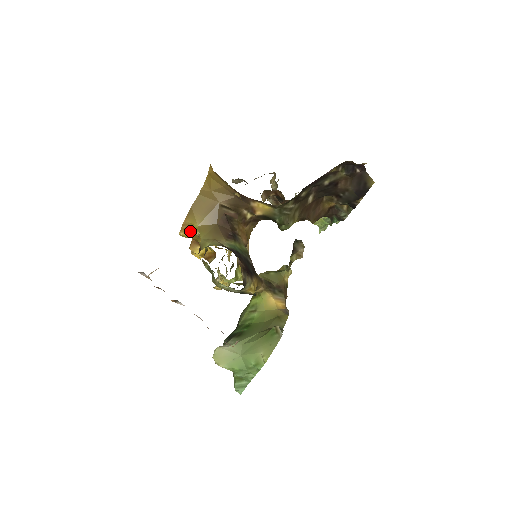
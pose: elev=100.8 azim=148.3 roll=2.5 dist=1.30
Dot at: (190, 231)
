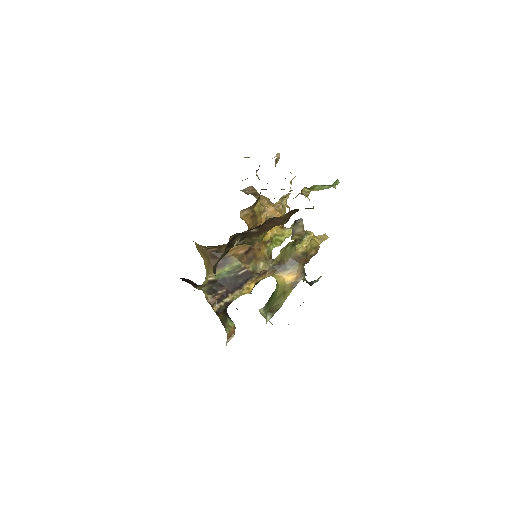
Dot at: occluded
